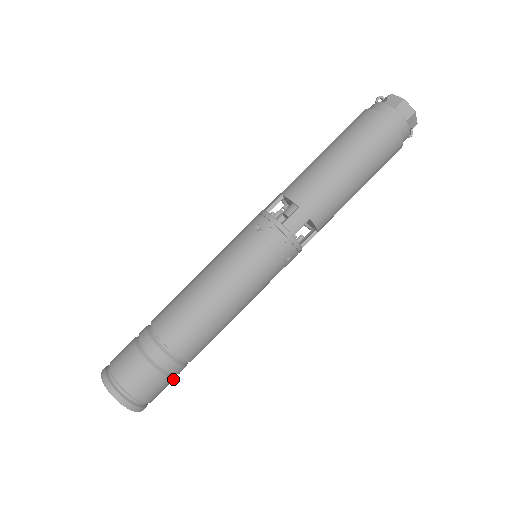
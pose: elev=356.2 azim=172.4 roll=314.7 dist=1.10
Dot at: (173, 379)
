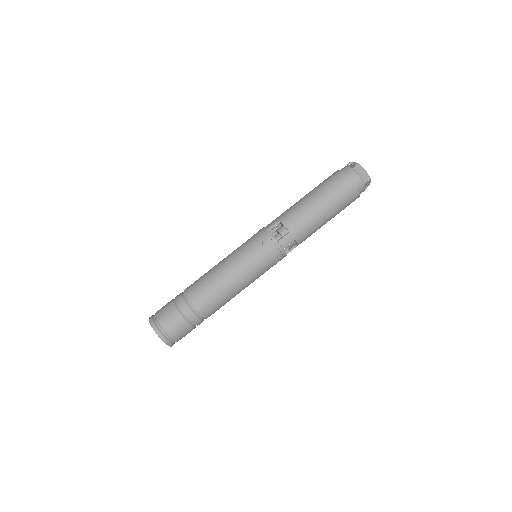
Dot at: (194, 328)
